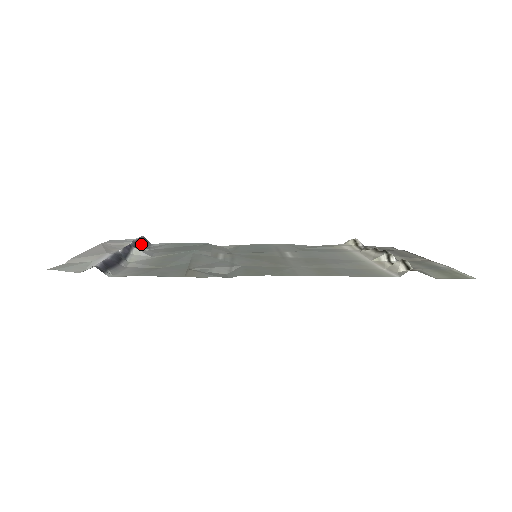
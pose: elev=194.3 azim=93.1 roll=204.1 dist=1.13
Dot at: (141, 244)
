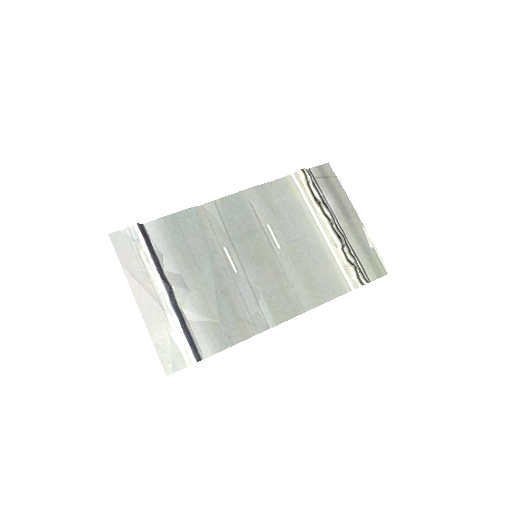
Dot at: (151, 248)
